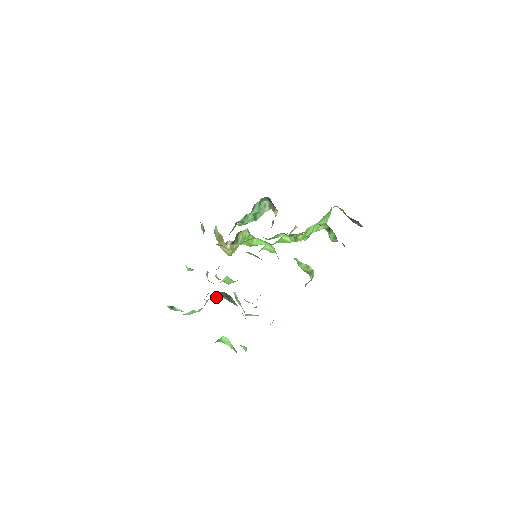
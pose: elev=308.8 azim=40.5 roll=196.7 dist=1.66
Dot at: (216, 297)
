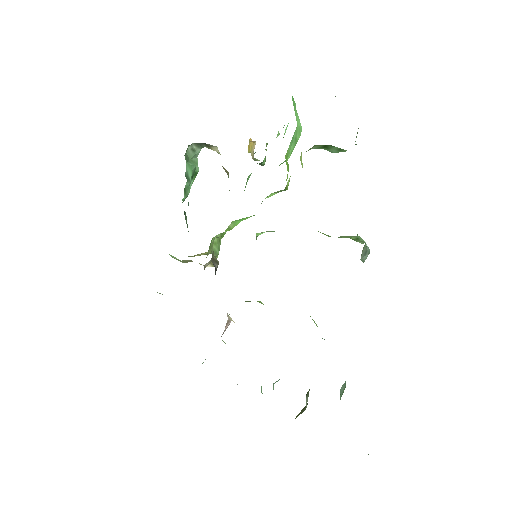
Dot at: (273, 387)
